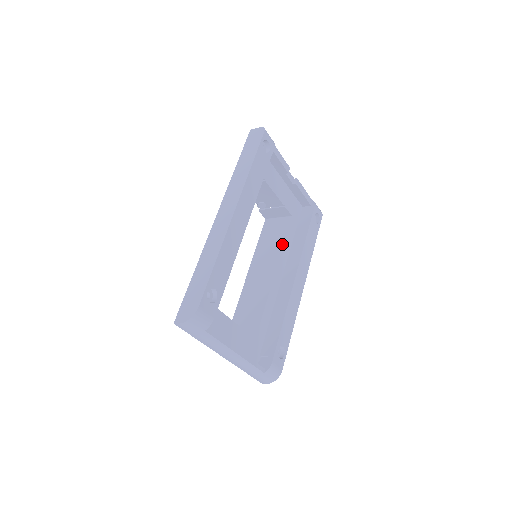
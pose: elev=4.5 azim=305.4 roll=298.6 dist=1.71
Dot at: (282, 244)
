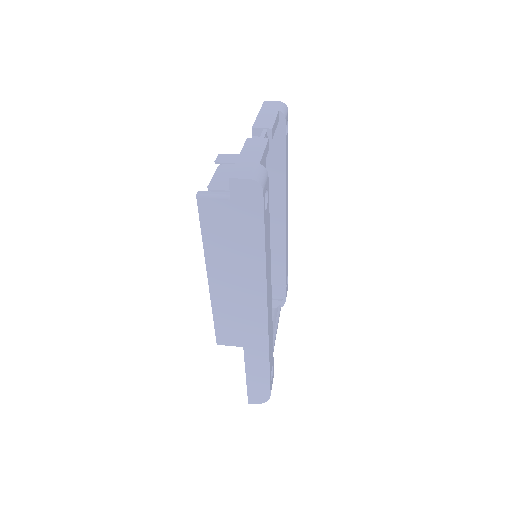
Dot at: occluded
